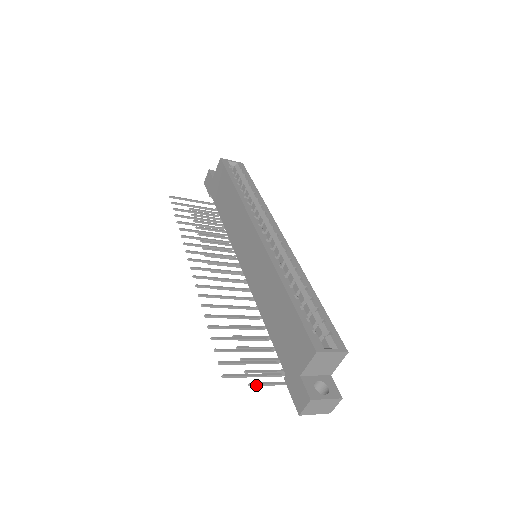
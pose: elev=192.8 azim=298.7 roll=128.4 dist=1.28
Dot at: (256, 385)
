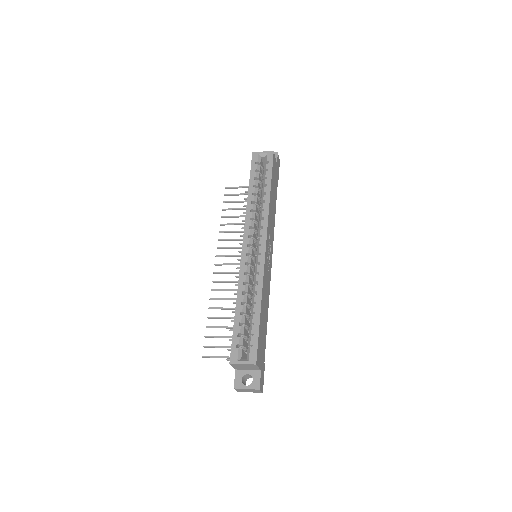
Dot at: occluded
